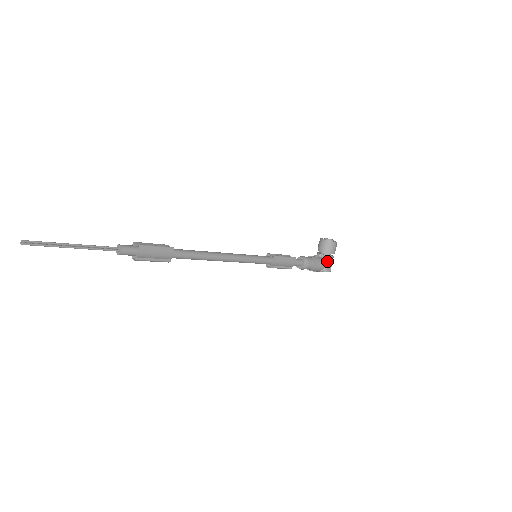
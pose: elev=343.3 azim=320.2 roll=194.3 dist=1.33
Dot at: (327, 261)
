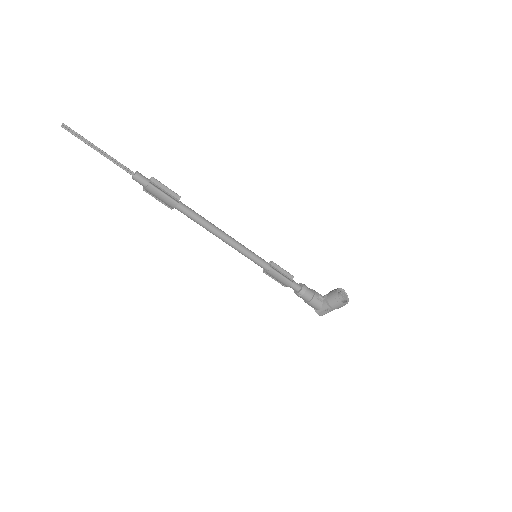
Dot at: (324, 308)
